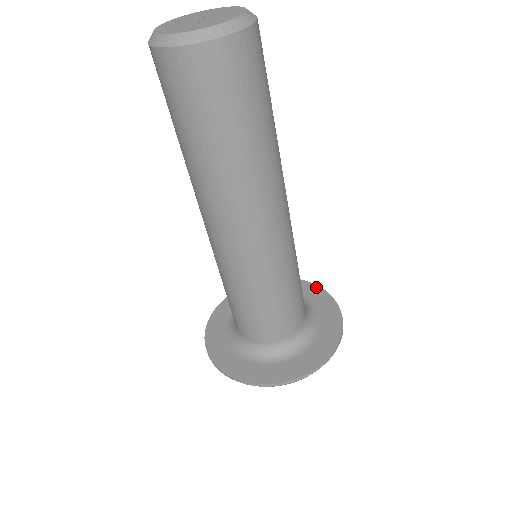
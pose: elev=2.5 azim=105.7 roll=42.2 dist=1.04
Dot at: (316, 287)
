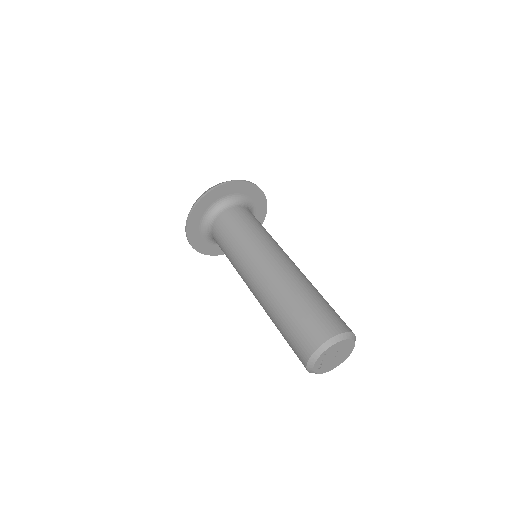
Dot at: (254, 186)
